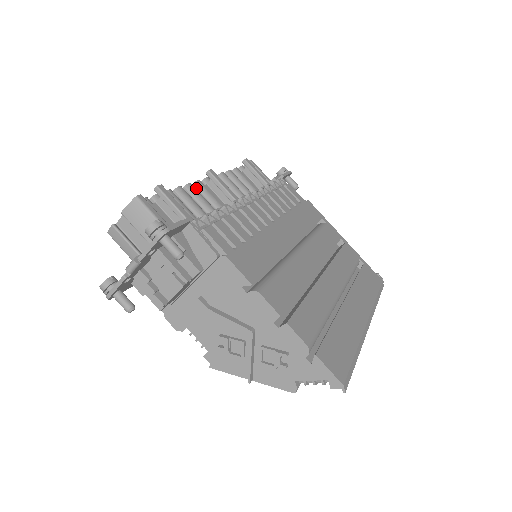
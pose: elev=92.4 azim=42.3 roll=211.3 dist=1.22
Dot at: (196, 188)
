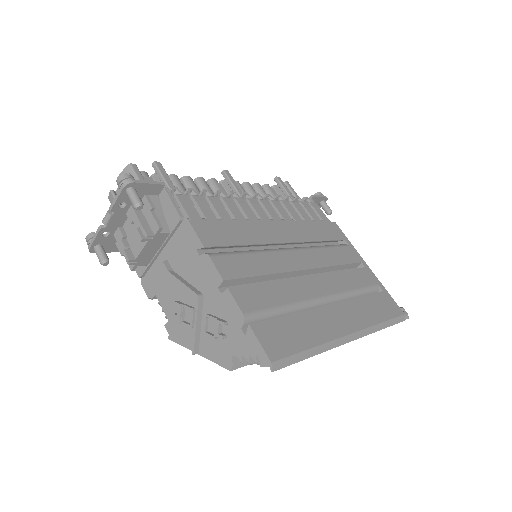
Dot at: (209, 184)
